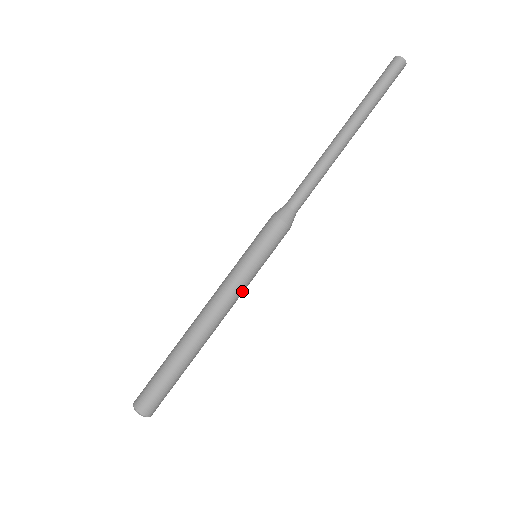
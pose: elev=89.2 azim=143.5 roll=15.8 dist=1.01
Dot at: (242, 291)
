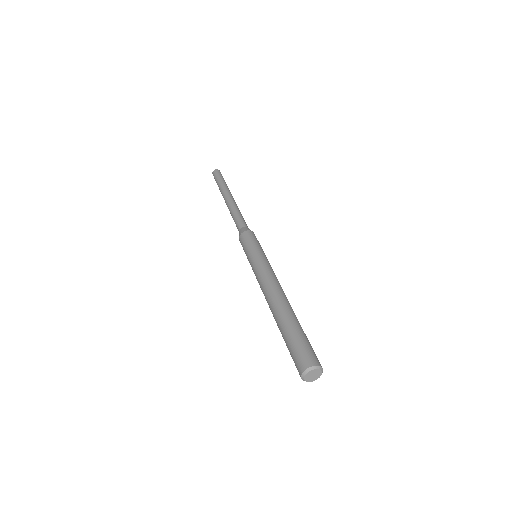
Dot at: (268, 266)
